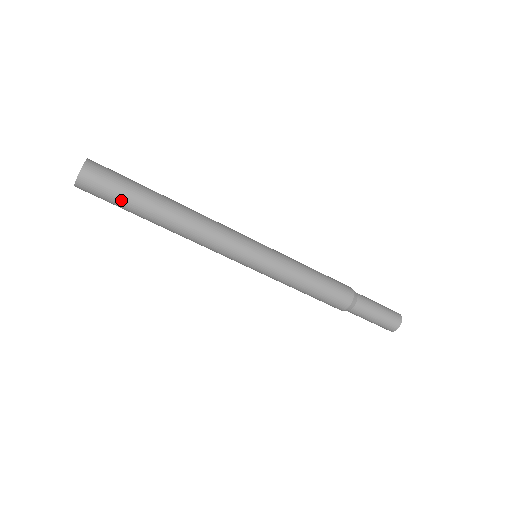
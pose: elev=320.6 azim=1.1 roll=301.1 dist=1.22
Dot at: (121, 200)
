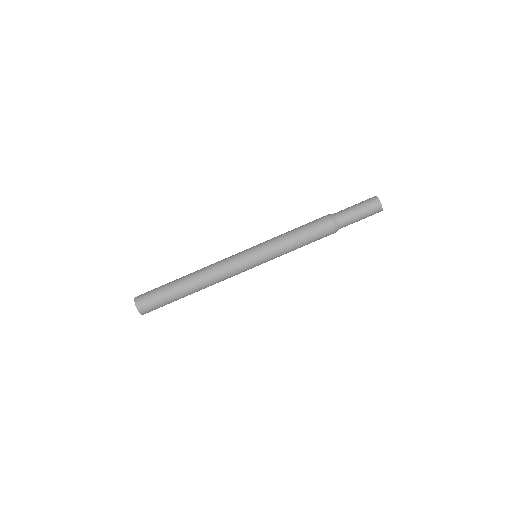
Dot at: (162, 295)
